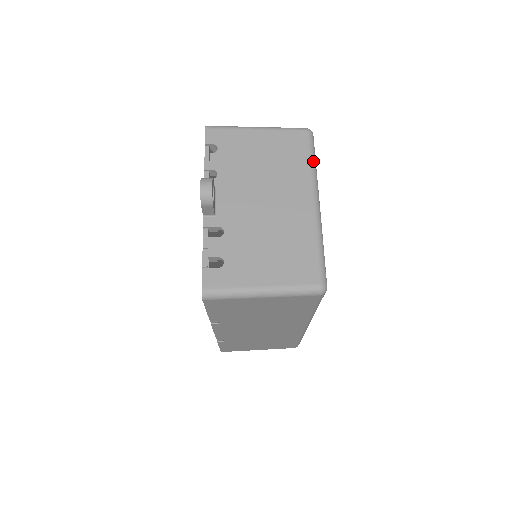
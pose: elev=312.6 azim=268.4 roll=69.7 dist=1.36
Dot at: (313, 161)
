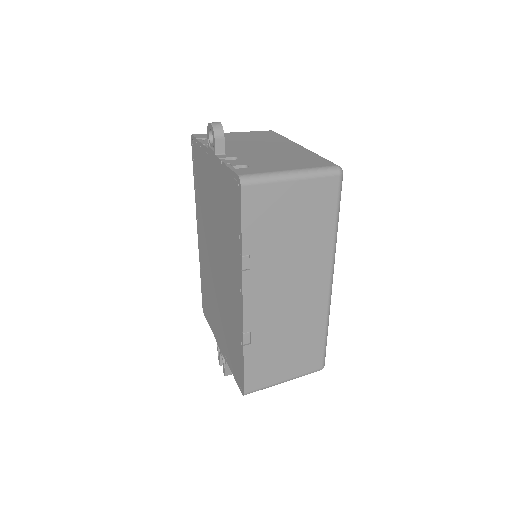
Dot at: (285, 137)
